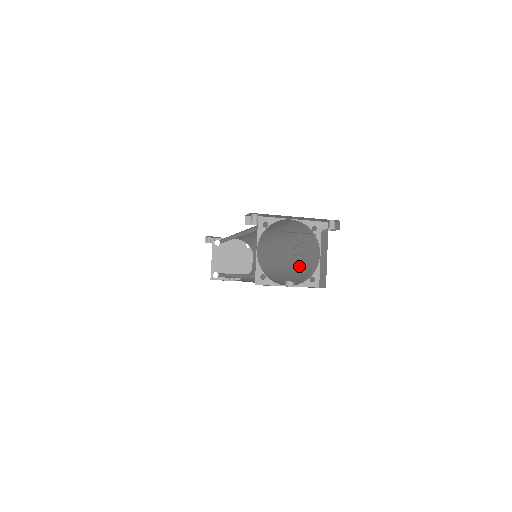
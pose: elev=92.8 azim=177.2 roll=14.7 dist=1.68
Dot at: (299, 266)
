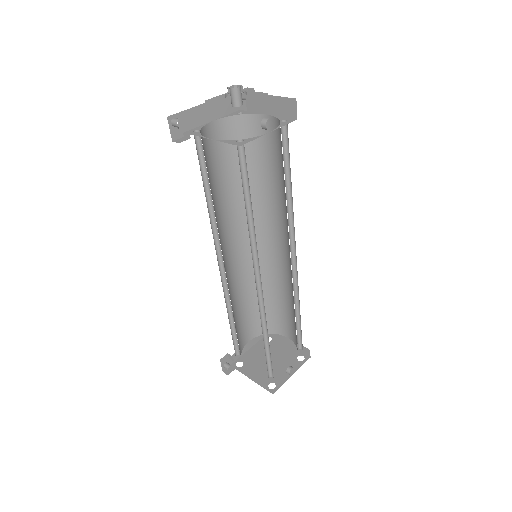
Dot at: (279, 175)
